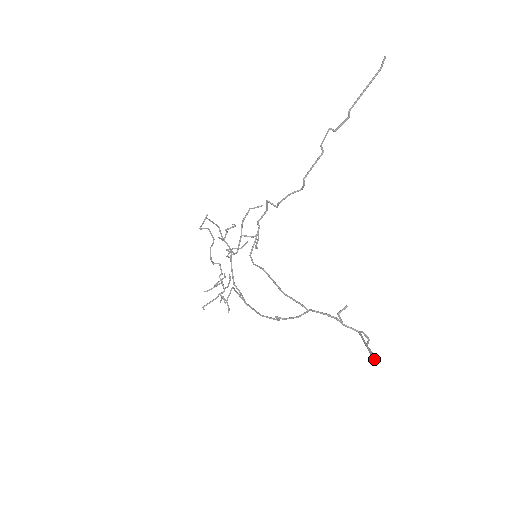
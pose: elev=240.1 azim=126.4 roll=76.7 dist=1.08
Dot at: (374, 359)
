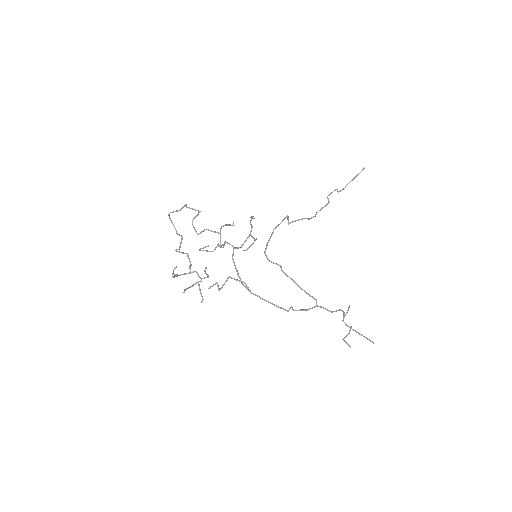
Dot at: occluded
